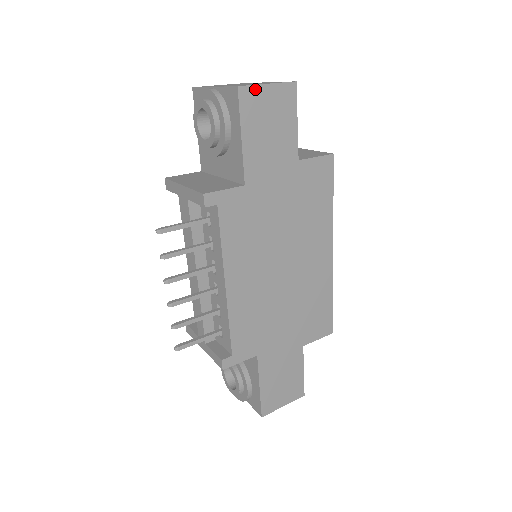
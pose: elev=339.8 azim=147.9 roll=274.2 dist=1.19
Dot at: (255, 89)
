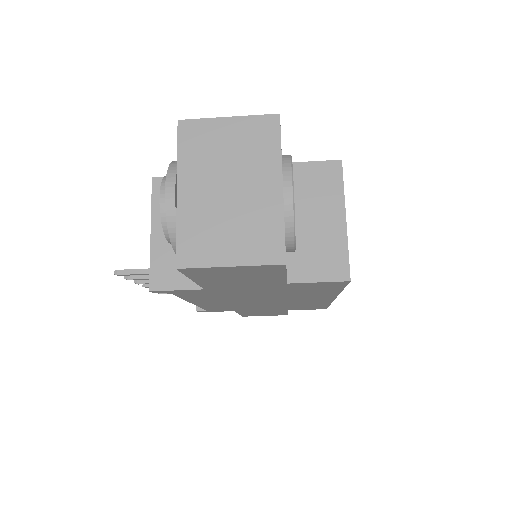
Dot at: (207, 268)
